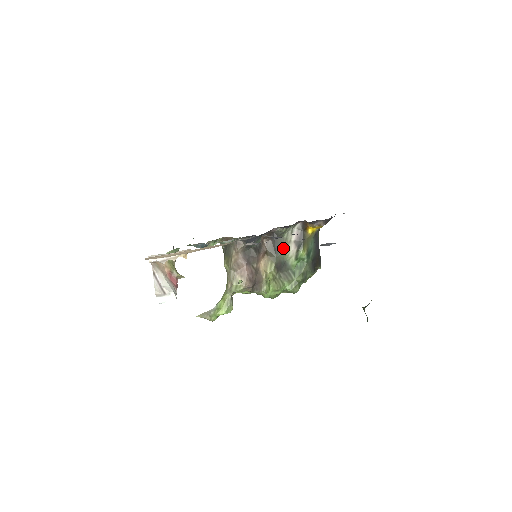
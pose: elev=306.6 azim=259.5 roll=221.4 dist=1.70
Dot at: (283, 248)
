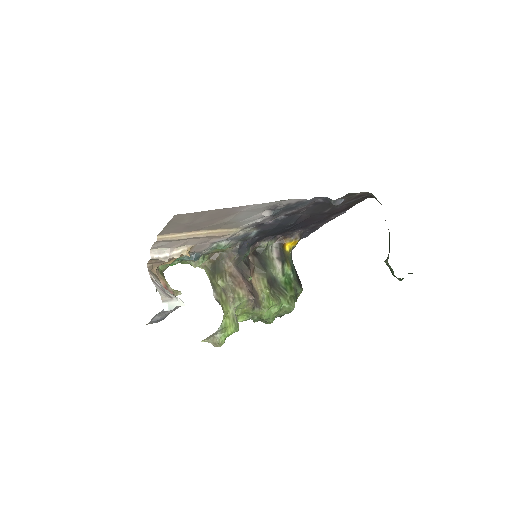
Dot at: (269, 264)
